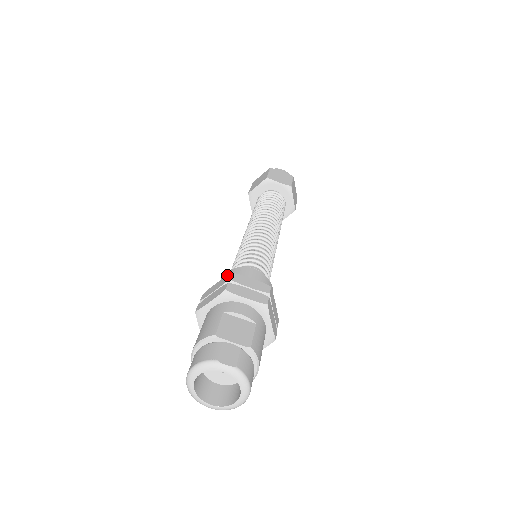
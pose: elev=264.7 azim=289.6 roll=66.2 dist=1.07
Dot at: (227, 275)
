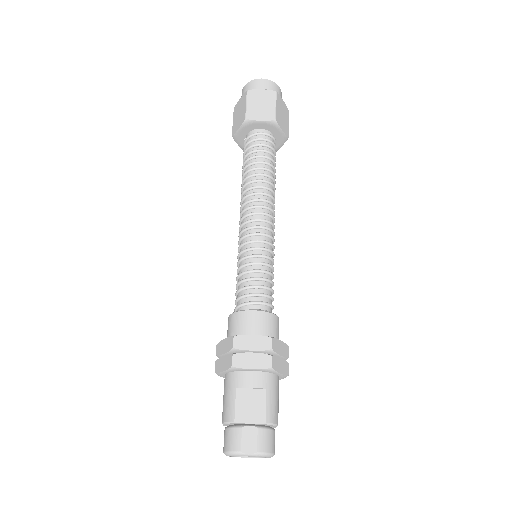
Dot at: (230, 337)
